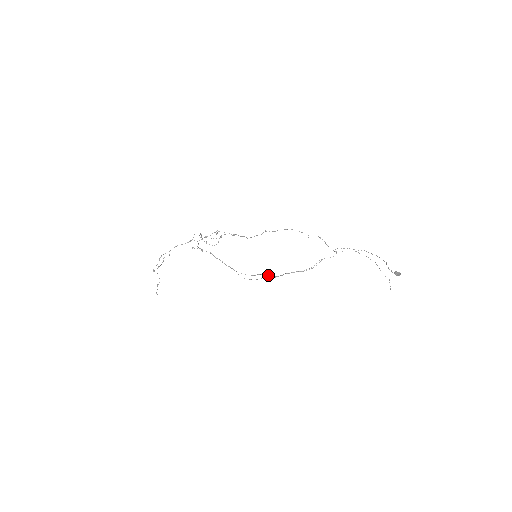
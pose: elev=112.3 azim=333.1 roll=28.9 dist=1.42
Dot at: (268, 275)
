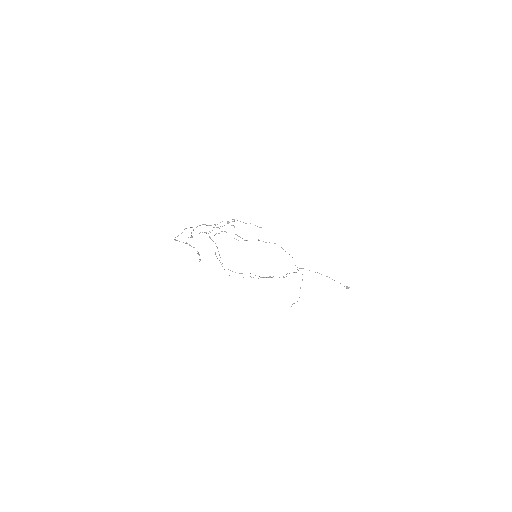
Dot at: (255, 275)
